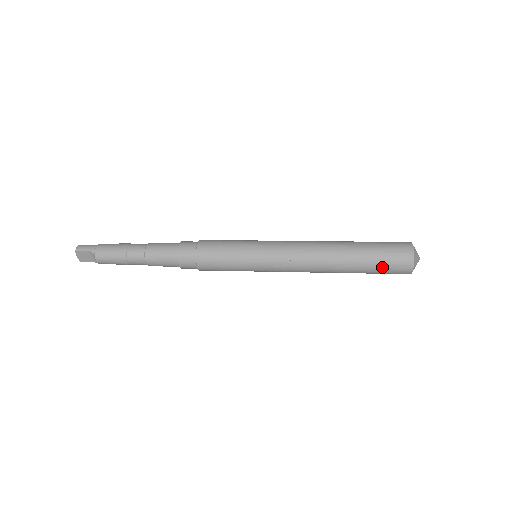
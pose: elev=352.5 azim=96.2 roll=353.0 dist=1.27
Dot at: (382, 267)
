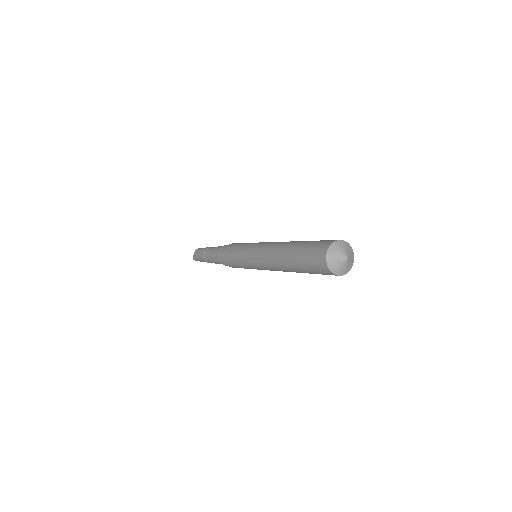
Dot at: (308, 249)
